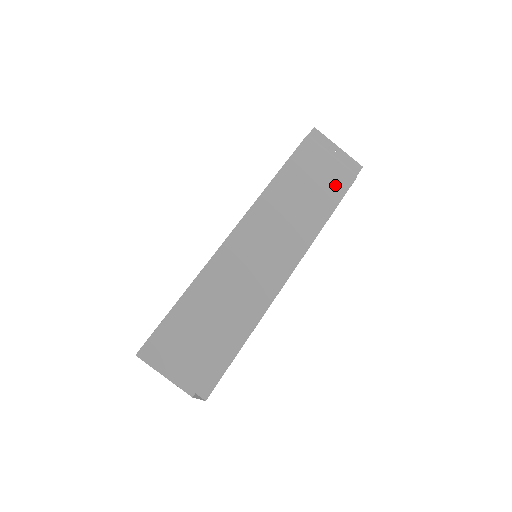
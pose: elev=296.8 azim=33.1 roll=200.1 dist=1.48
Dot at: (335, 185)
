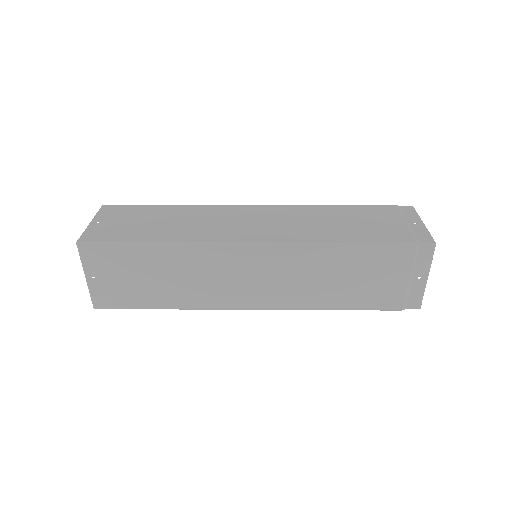
Dot at: (380, 234)
